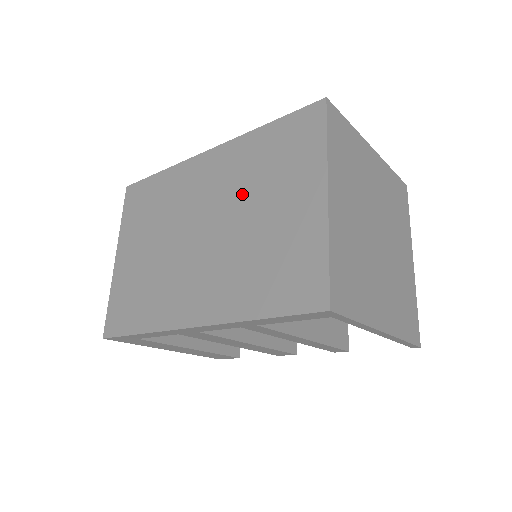
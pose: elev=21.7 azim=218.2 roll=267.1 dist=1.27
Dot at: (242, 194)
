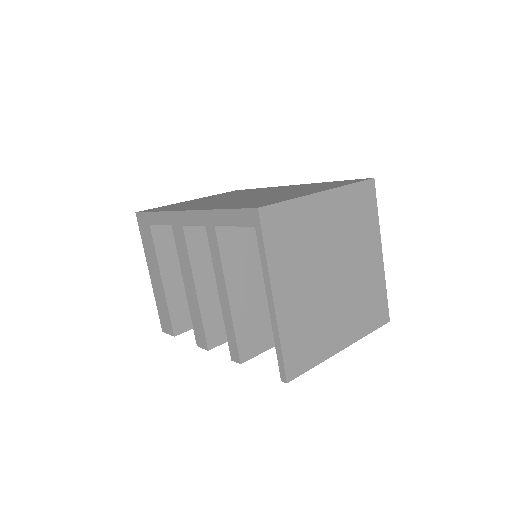
Dot at: (284, 191)
